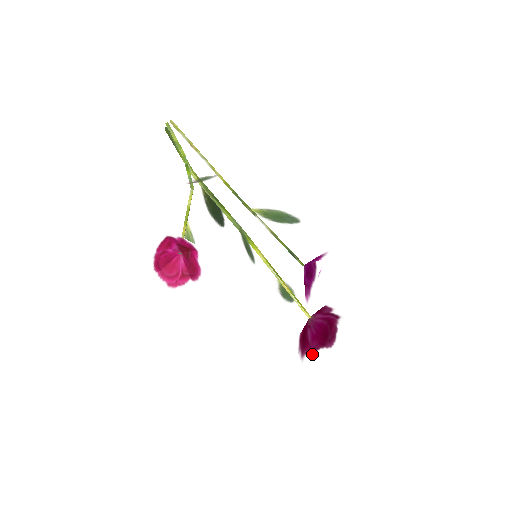
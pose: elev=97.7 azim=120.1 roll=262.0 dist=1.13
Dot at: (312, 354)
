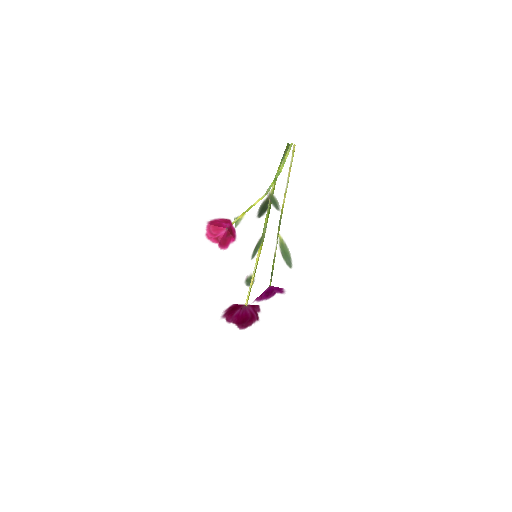
Dot at: (229, 322)
